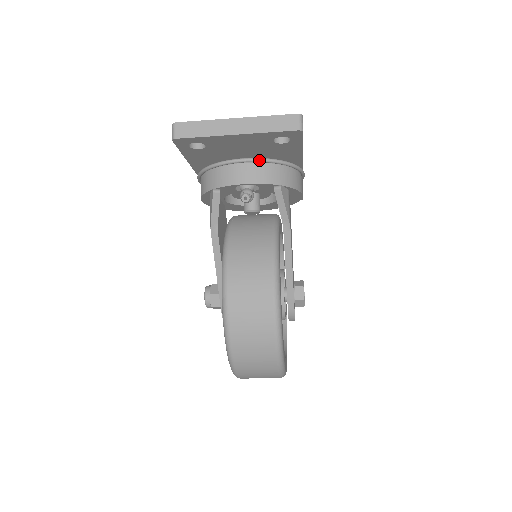
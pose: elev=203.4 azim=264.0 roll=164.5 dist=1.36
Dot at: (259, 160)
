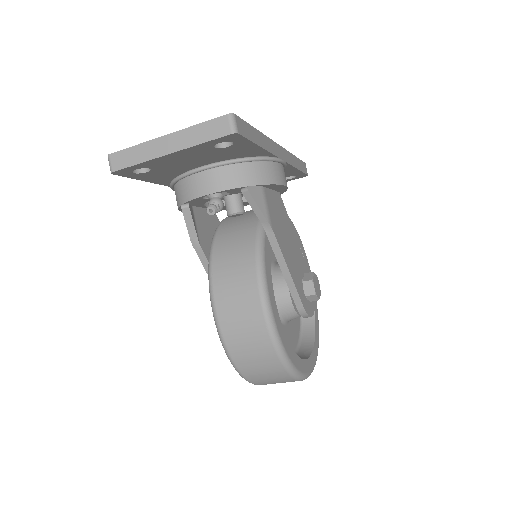
Dot at: (217, 165)
